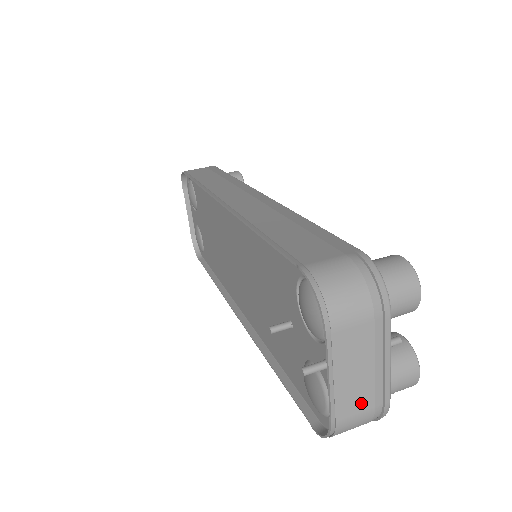
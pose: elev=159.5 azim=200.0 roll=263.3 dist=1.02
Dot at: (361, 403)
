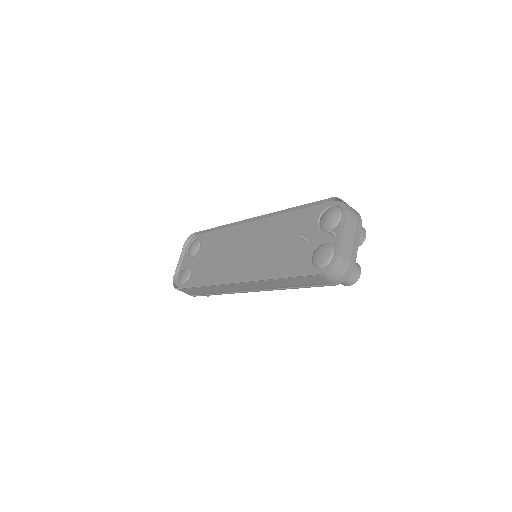
Dot at: (347, 254)
